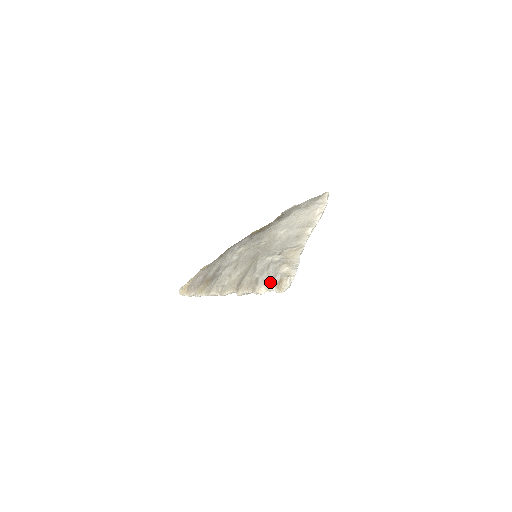
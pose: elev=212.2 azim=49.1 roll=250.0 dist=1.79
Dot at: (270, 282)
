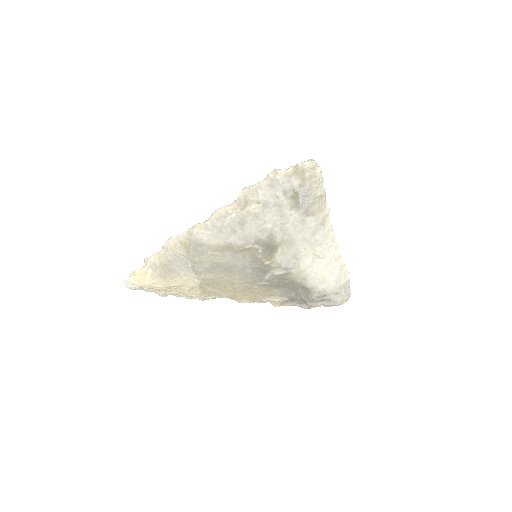
Dot at: occluded
